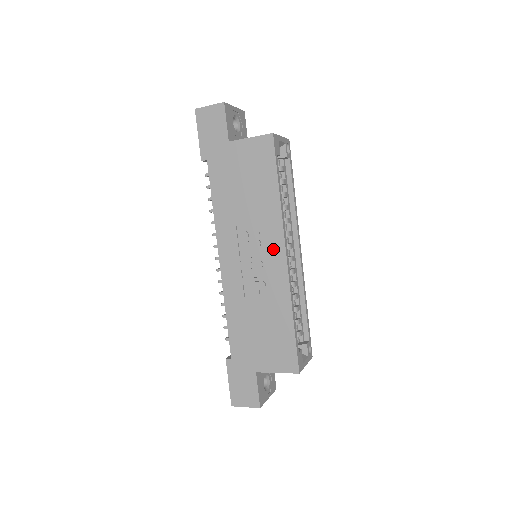
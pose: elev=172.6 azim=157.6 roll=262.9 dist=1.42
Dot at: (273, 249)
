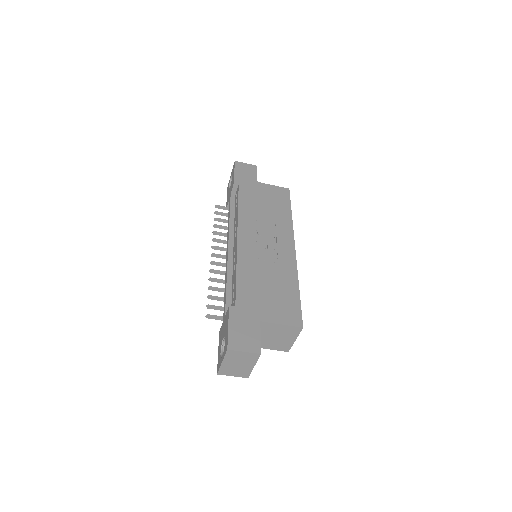
Dot at: (285, 241)
